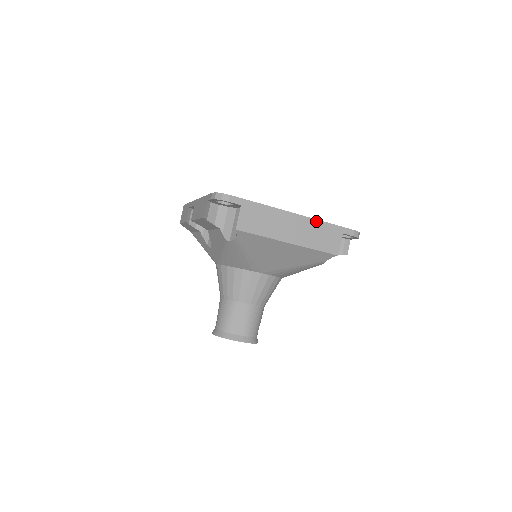
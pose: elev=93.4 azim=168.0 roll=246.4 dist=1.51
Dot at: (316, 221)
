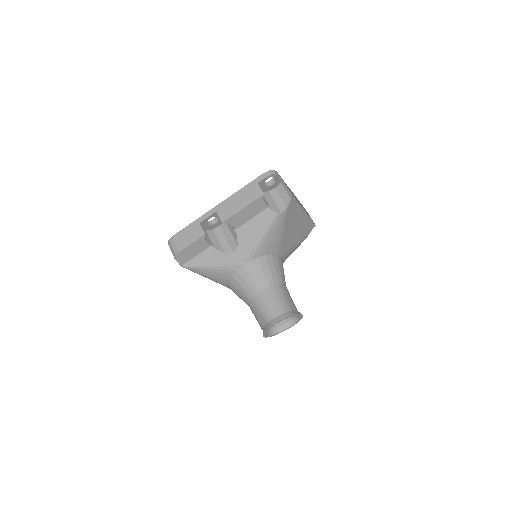
Dot at: occluded
